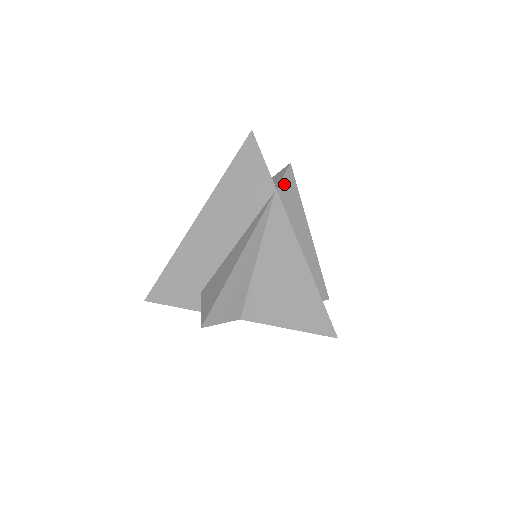
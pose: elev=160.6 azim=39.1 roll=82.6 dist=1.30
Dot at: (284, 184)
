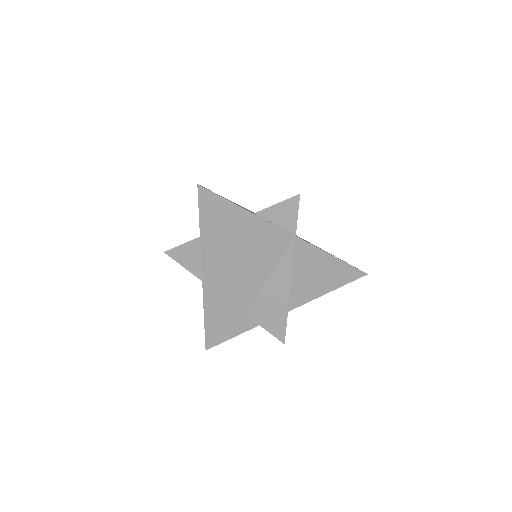
Dot at: occluded
